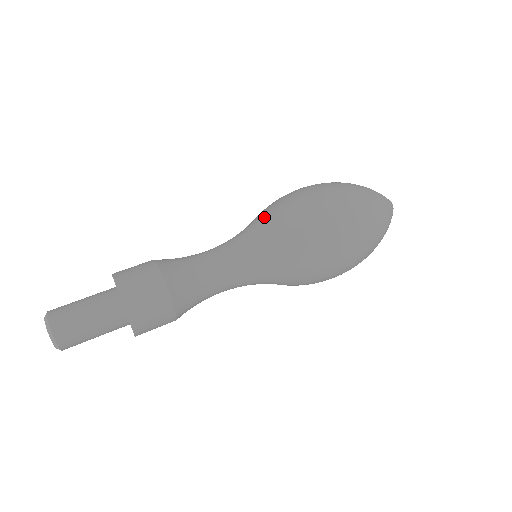
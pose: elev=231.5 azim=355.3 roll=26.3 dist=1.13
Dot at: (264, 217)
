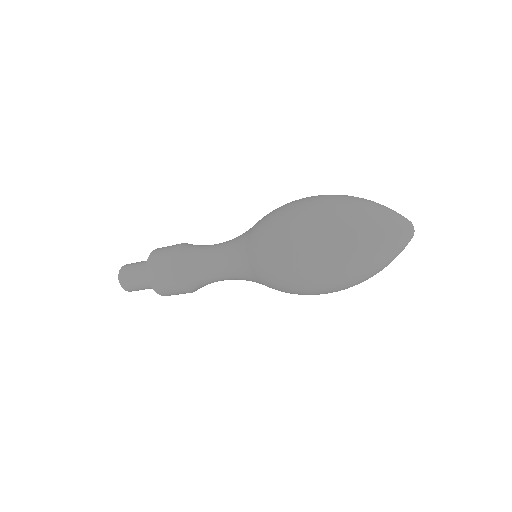
Dot at: (256, 223)
